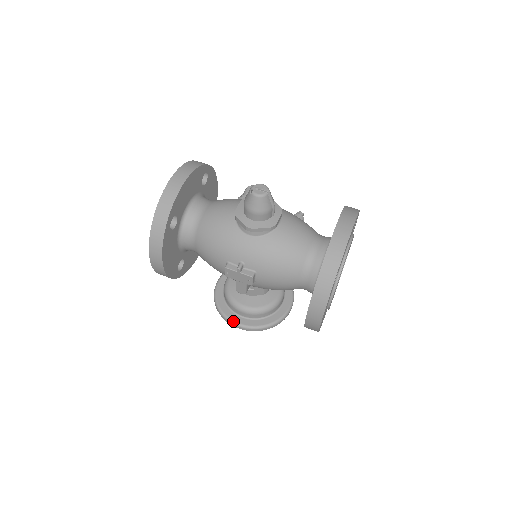
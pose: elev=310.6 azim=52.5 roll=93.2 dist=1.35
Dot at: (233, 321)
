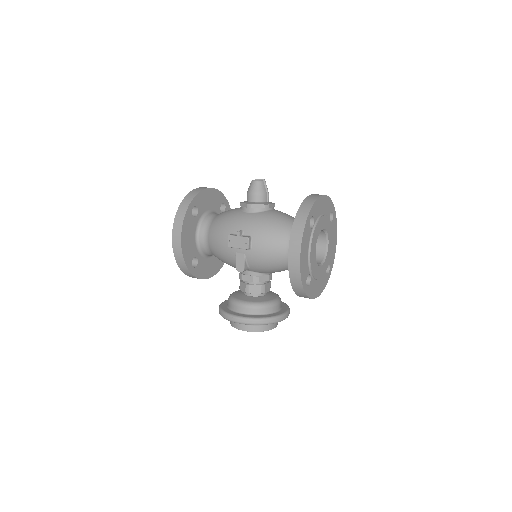
Dot at: (232, 314)
